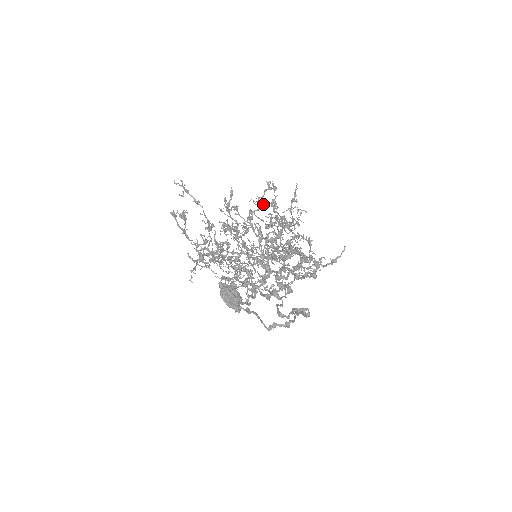
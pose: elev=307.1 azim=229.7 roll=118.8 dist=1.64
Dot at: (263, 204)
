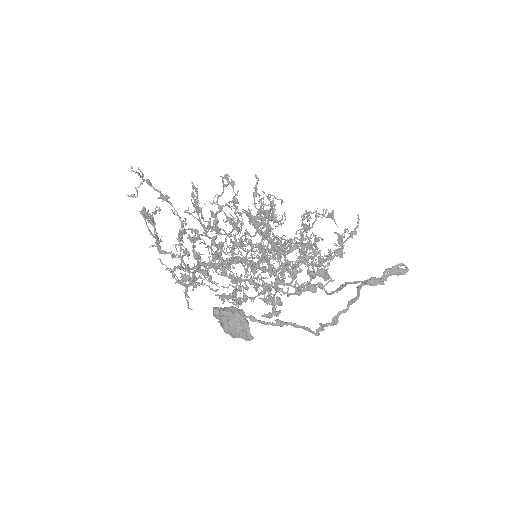
Dot at: (229, 201)
